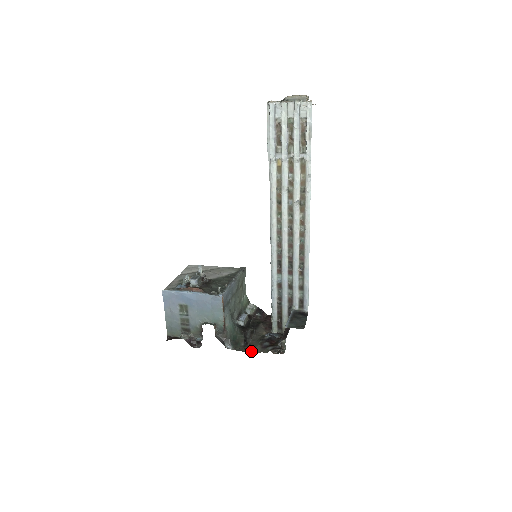
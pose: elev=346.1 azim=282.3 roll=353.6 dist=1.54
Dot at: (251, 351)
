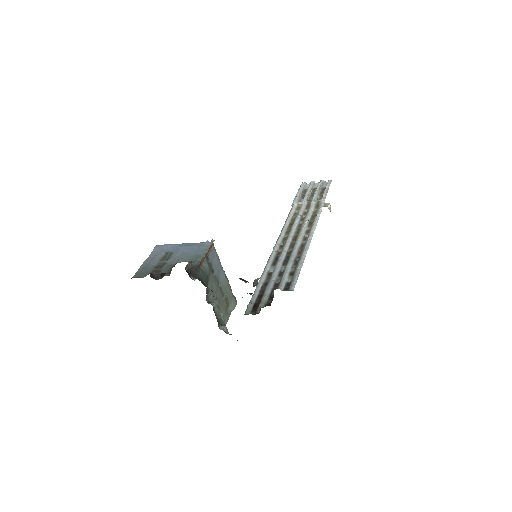
Dot at: occluded
